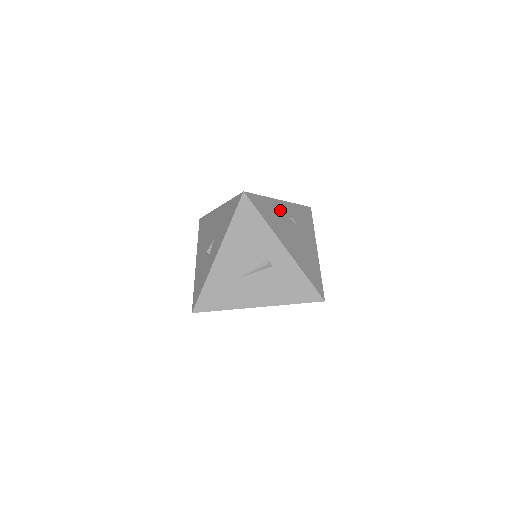
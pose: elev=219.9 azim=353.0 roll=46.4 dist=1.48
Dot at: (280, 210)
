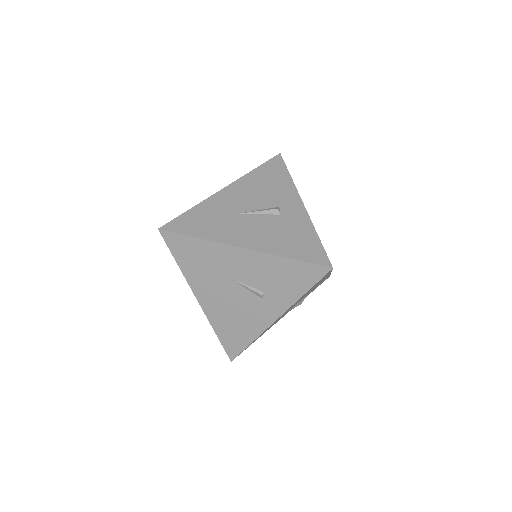
Dot at: occluded
